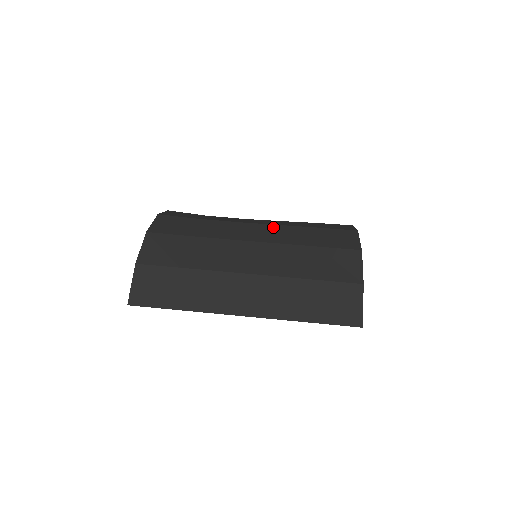
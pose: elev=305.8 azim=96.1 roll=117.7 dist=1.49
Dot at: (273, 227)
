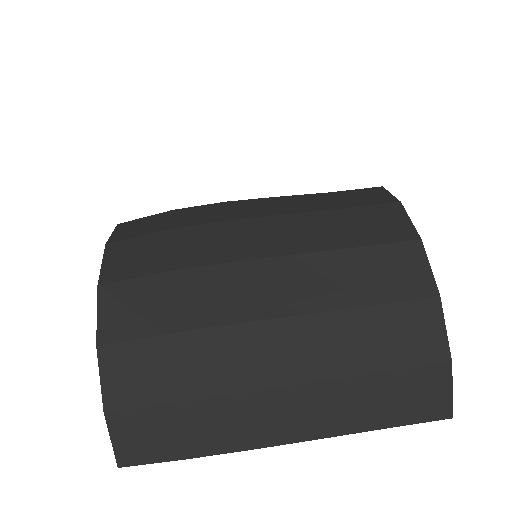
Dot at: (288, 264)
